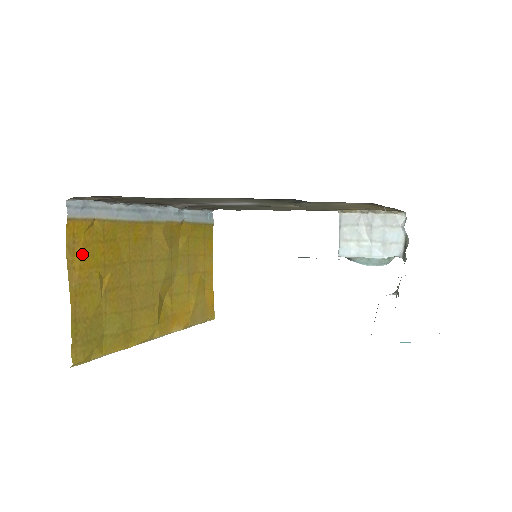
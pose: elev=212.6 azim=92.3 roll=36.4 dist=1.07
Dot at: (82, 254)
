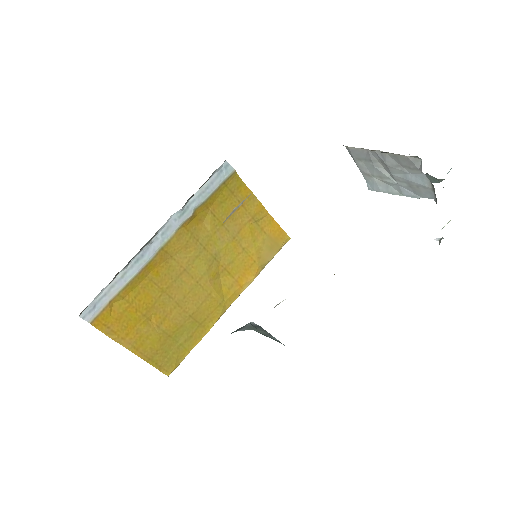
Dot at: (121, 327)
